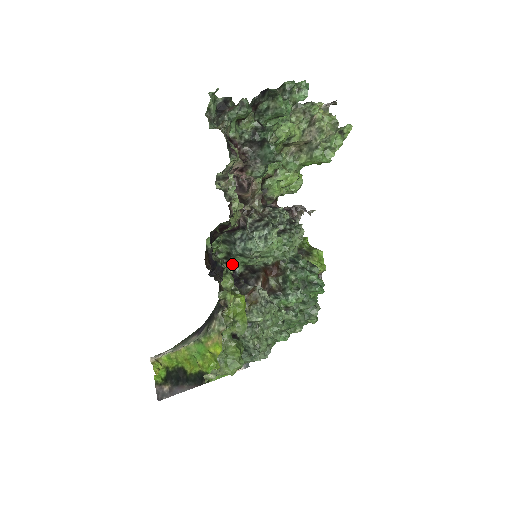
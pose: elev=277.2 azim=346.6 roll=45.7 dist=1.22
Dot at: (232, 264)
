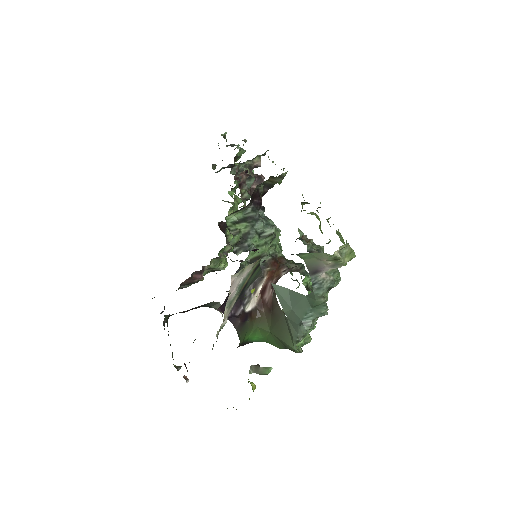
Dot at: (248, 247)
